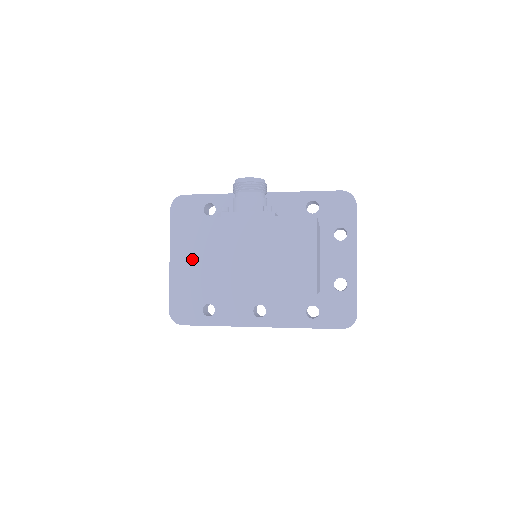
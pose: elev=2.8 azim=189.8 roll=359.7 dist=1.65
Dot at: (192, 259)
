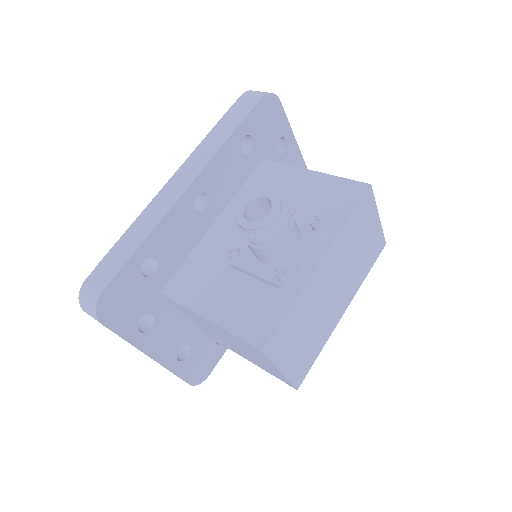
Dot at: (298, 351)
